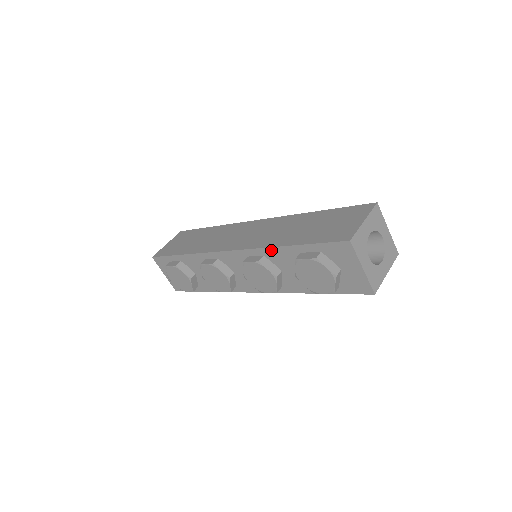
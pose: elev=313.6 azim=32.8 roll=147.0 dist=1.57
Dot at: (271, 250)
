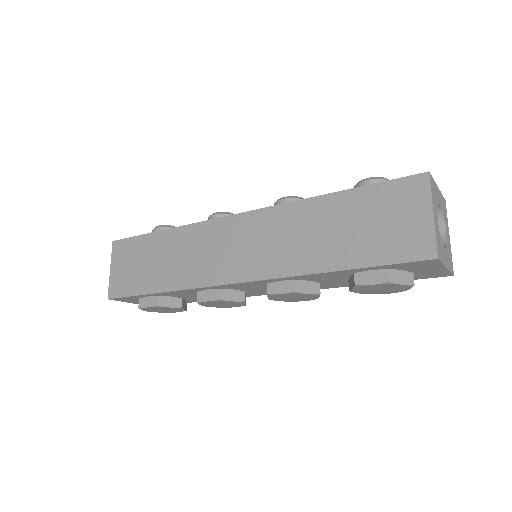
Dot at: (307, 276)
